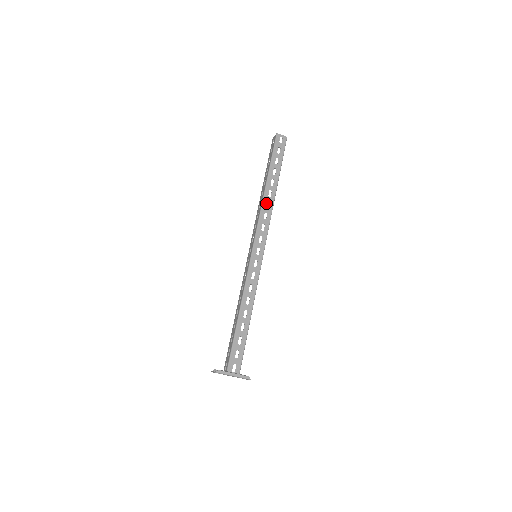
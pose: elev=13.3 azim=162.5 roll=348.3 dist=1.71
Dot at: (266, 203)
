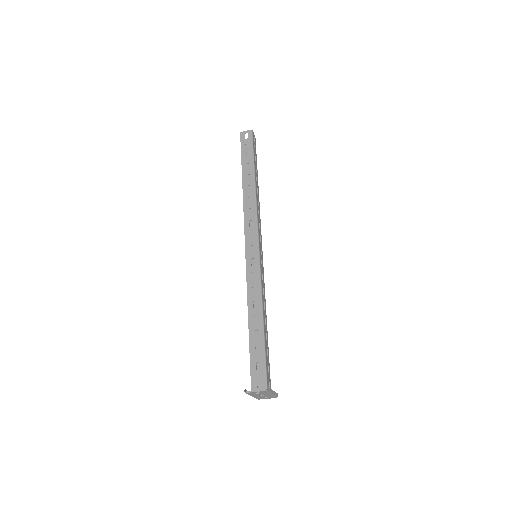
Dot at: (257, 200)
